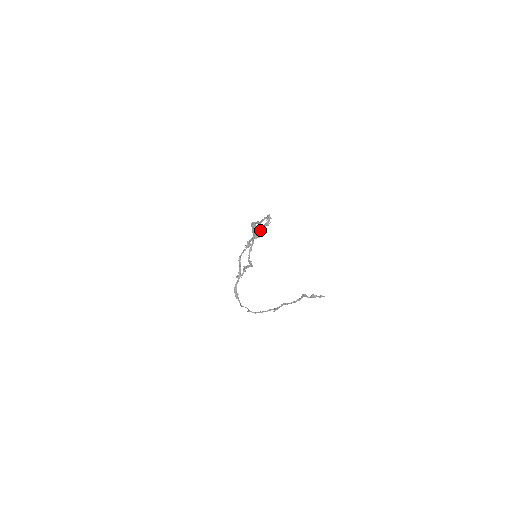
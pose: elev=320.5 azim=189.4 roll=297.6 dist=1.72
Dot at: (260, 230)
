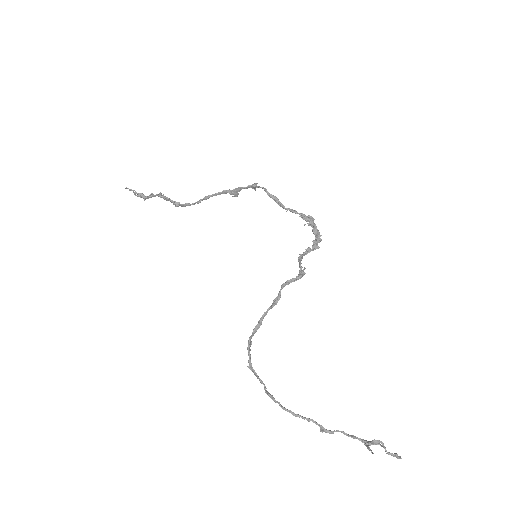
Dot at: (311, 249)
